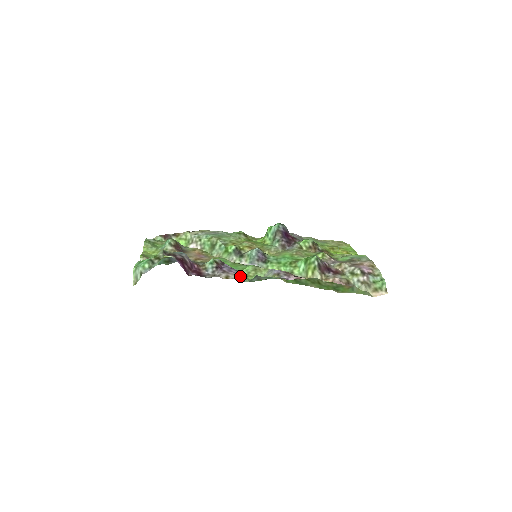
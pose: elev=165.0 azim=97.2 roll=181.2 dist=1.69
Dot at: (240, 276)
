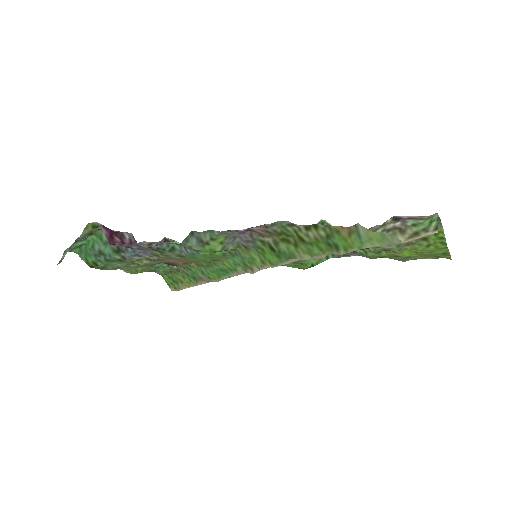
Dot at: (177, 242)
